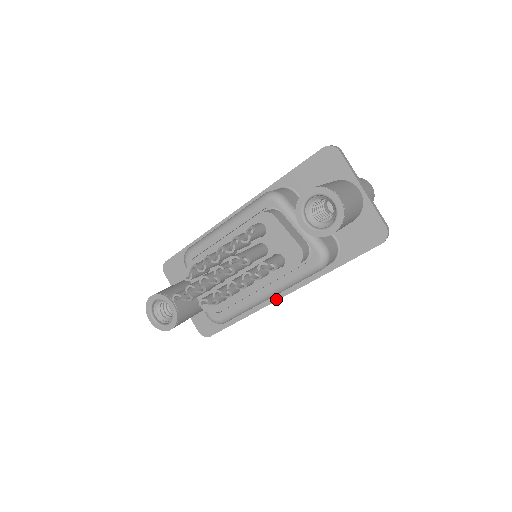
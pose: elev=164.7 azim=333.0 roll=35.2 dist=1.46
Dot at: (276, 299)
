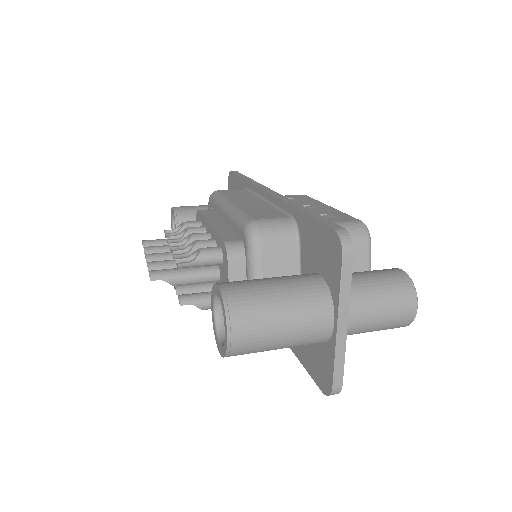
Dot at: occluded
